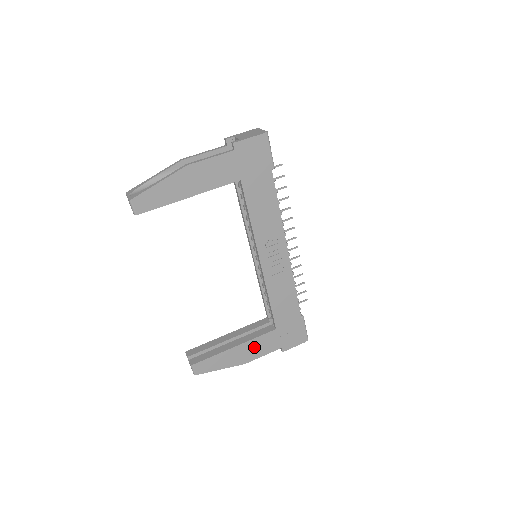
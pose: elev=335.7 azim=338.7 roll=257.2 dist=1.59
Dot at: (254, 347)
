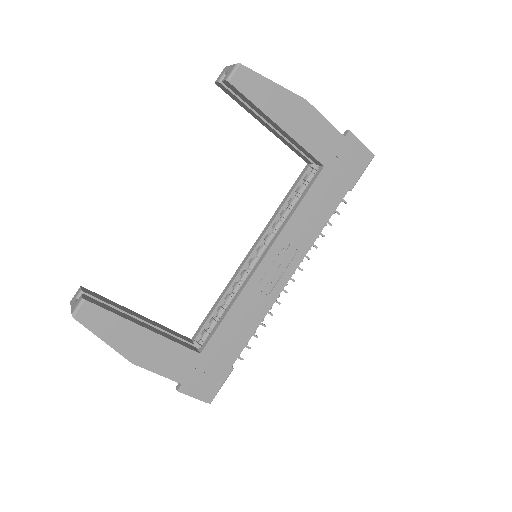
Dot at: (161, 352)
